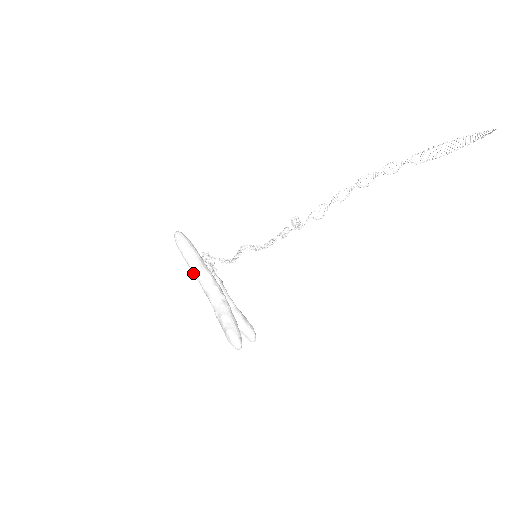
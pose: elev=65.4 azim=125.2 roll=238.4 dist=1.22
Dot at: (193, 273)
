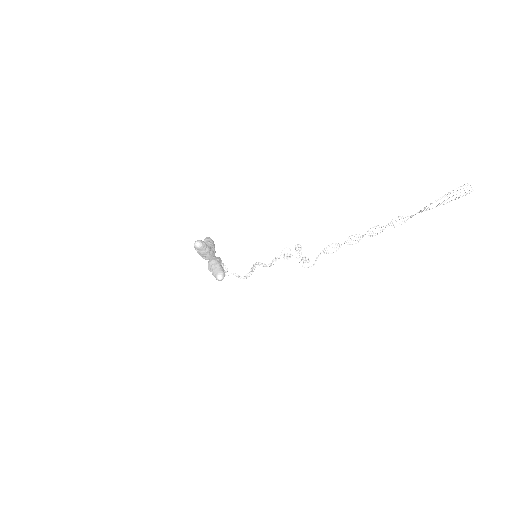
Dot at: occluded
